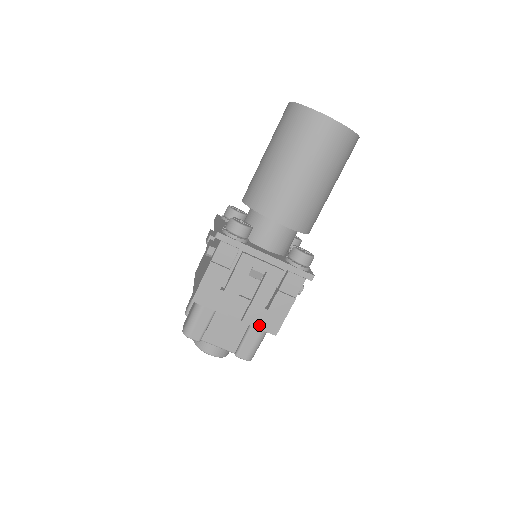
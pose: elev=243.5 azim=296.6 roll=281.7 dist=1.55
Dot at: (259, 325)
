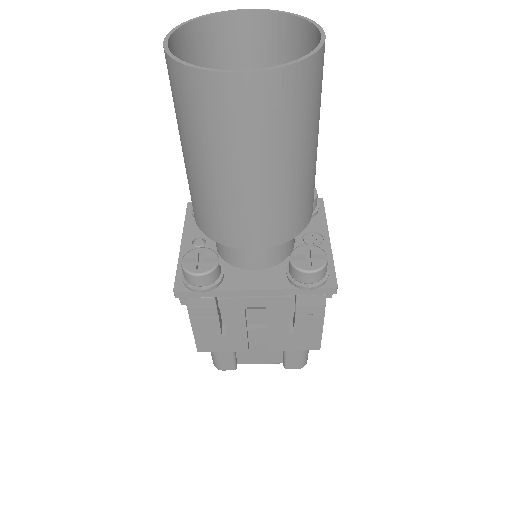
Dot at: (292, 348)
